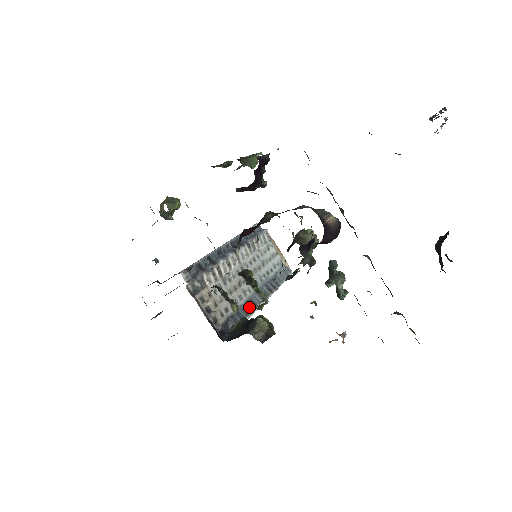
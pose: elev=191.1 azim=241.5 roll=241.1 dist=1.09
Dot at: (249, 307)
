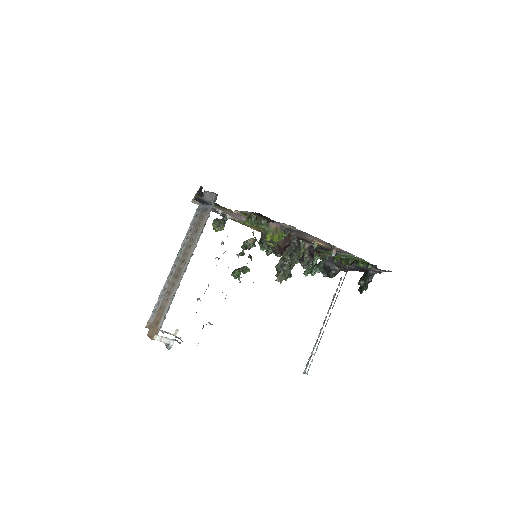
Dot at: occluded
